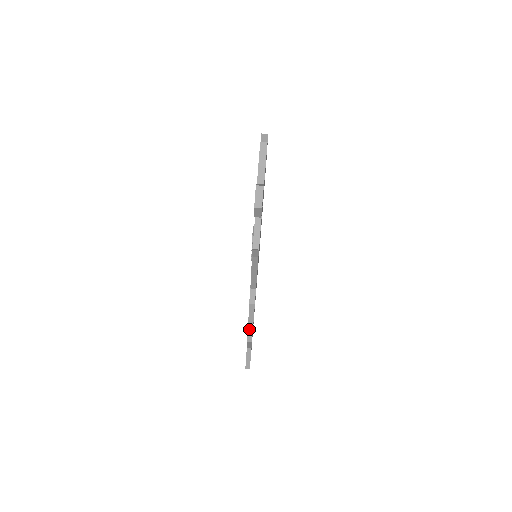
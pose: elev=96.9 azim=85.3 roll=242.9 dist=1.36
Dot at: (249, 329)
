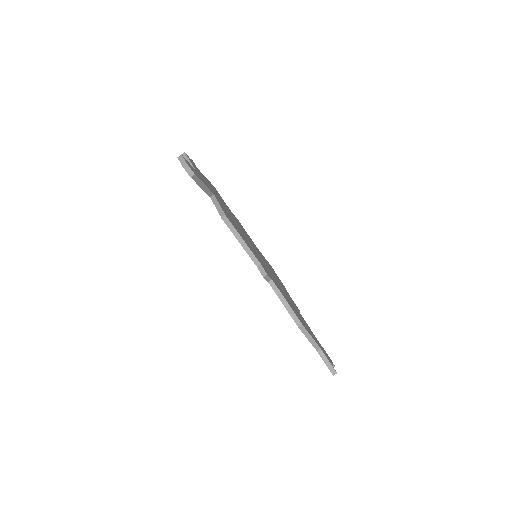
Dot at: (290, 313)
